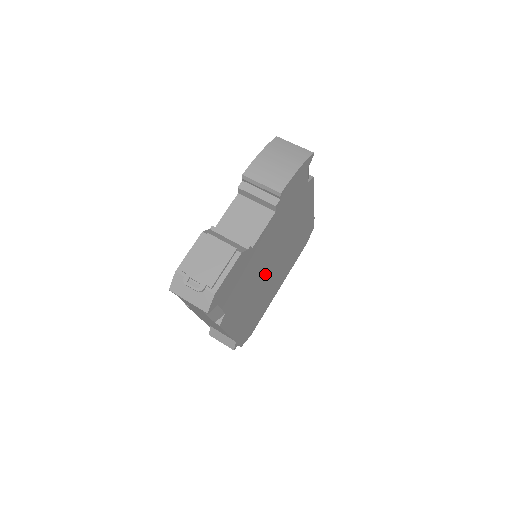
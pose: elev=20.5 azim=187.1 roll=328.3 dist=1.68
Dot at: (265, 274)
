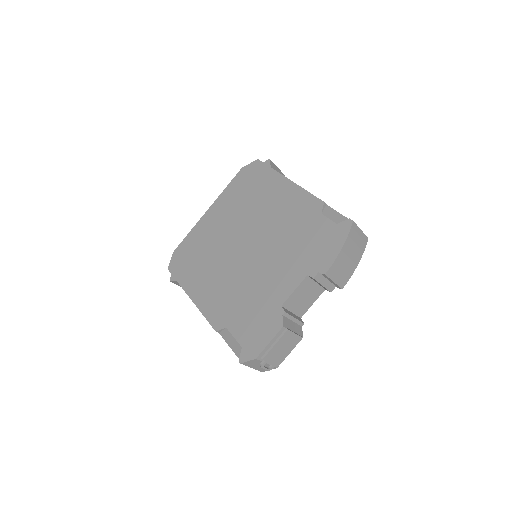
Dot at: occluded
